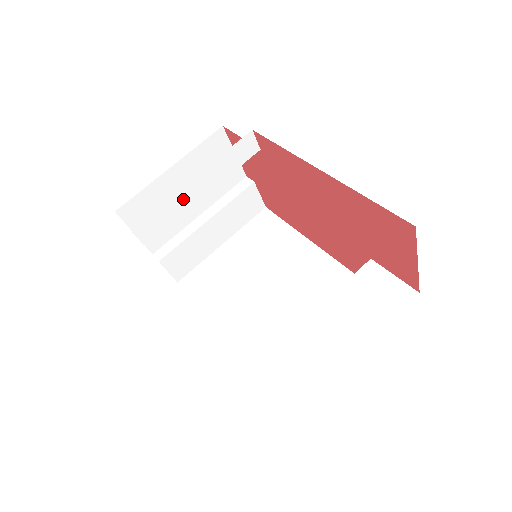
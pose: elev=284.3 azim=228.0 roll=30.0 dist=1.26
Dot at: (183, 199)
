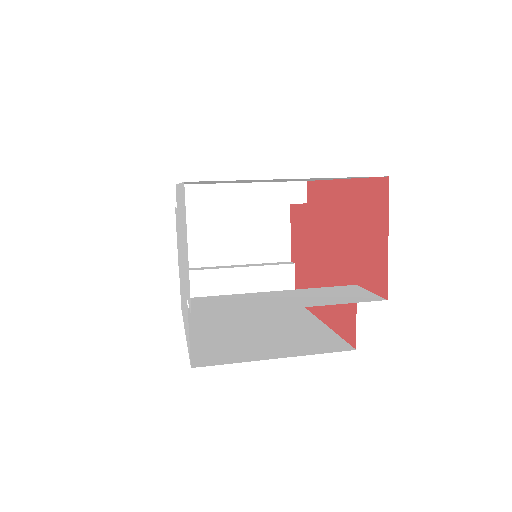
Dot at: (227, 194)
